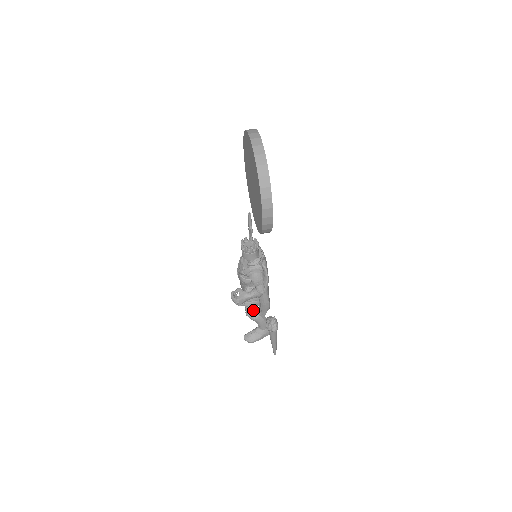
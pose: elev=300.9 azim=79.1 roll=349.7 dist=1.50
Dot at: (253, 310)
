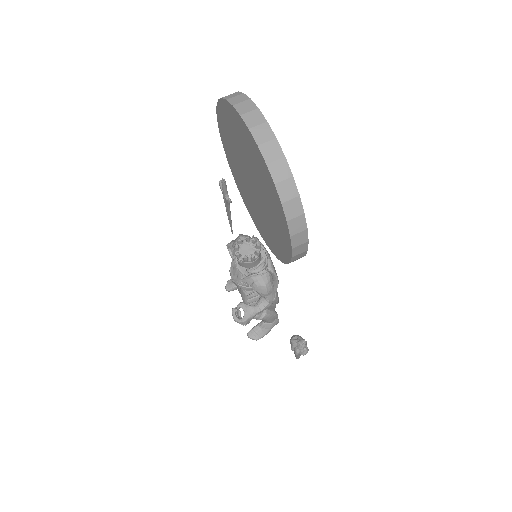
Dot at: occluded
